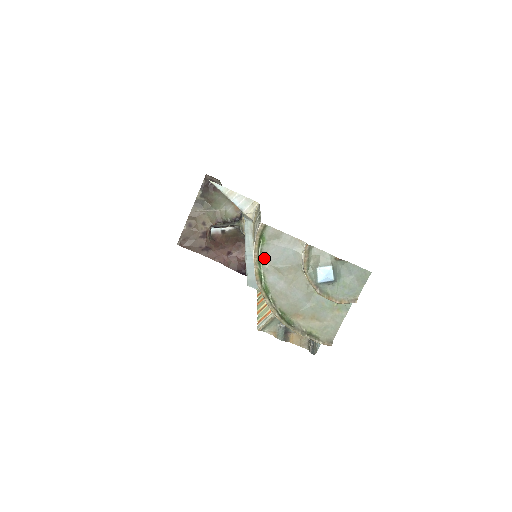
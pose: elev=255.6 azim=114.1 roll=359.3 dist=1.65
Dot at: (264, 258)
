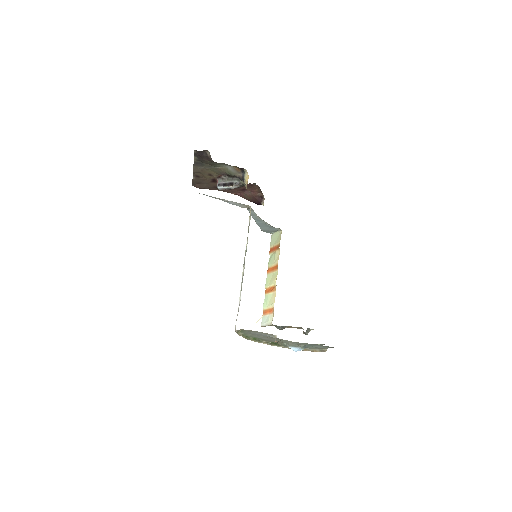
Dot at: (247, 333)
